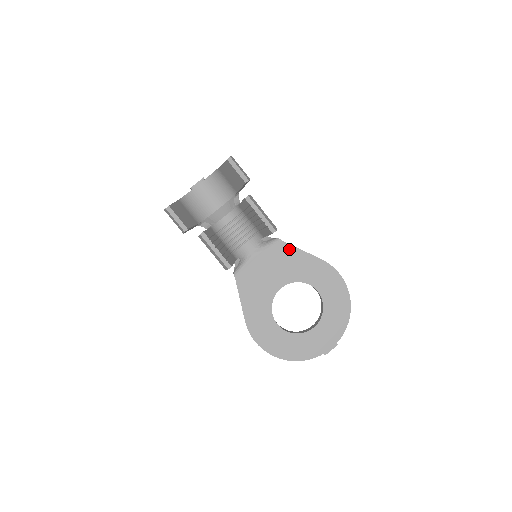
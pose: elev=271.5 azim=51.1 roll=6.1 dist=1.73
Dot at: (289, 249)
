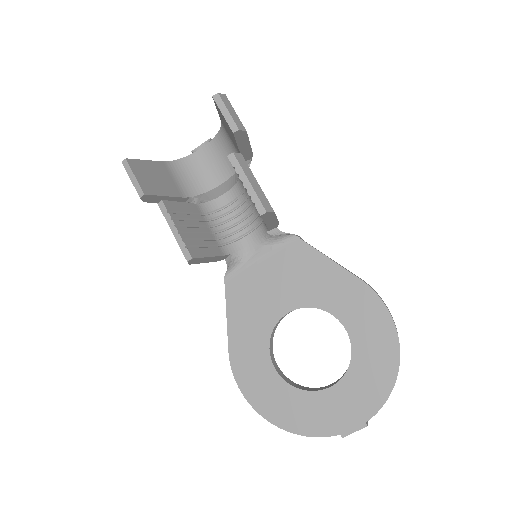
Dot at: (310, 254)
